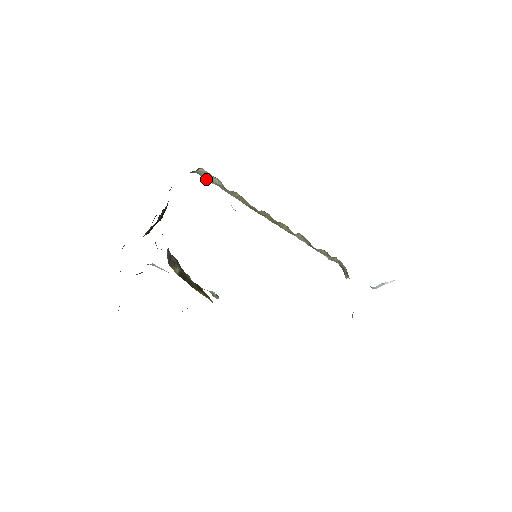
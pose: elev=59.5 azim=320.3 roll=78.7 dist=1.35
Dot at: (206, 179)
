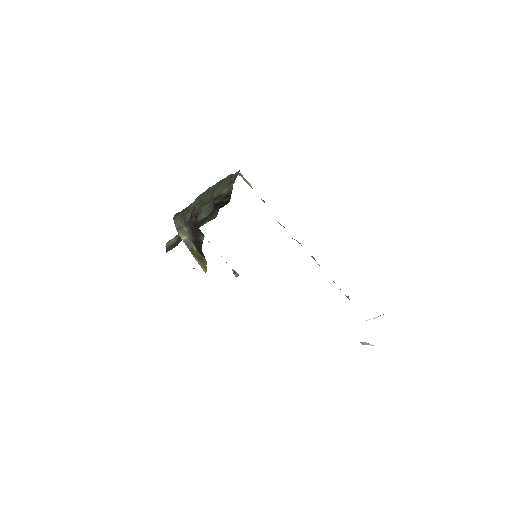
Dot at: (247, 183)
